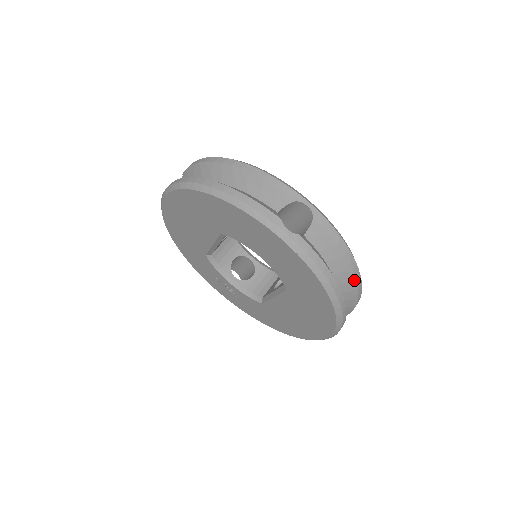
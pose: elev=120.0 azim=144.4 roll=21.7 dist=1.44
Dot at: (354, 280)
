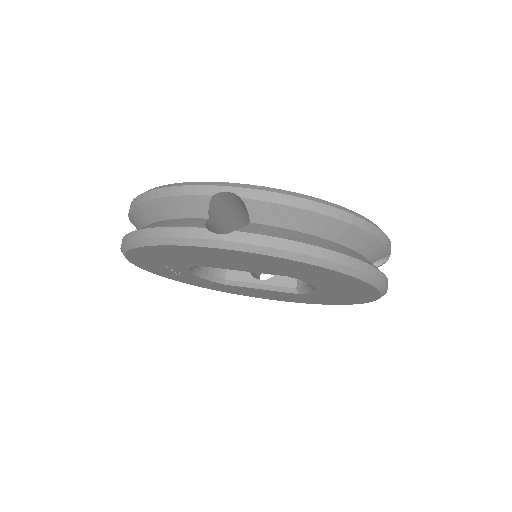
Dot at: occluded
